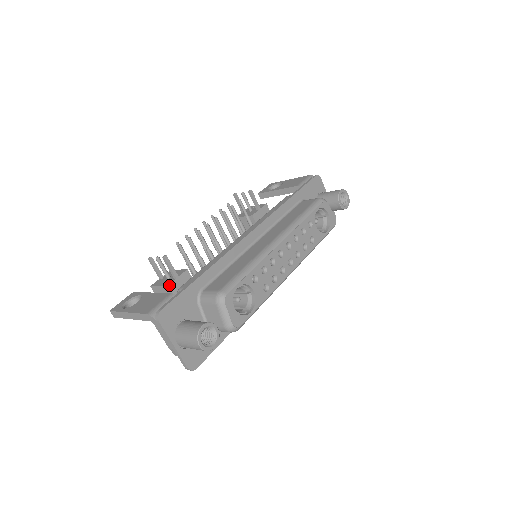
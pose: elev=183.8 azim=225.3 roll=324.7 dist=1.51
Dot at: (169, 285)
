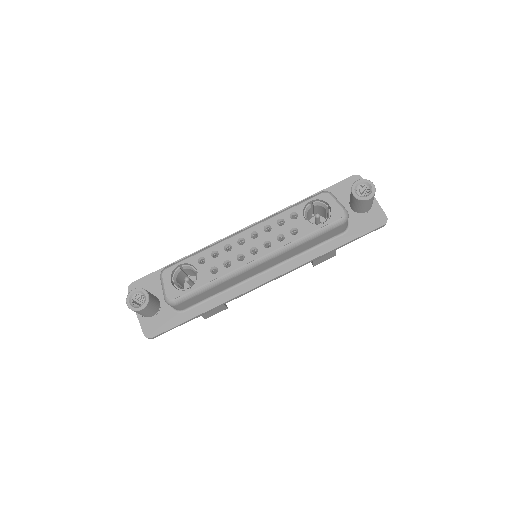
Dot at: occluded
